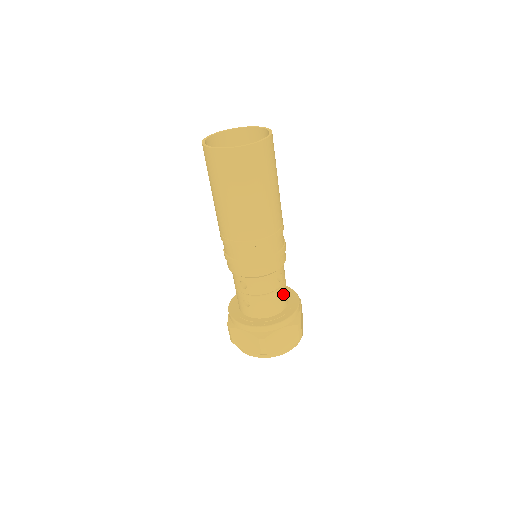
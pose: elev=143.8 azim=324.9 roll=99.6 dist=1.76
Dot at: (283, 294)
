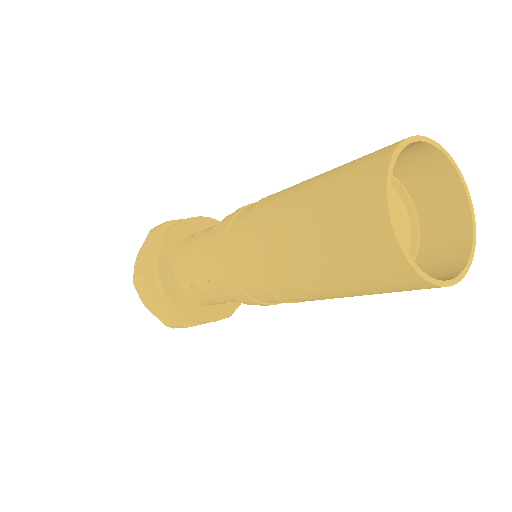
Dot at: occluded
